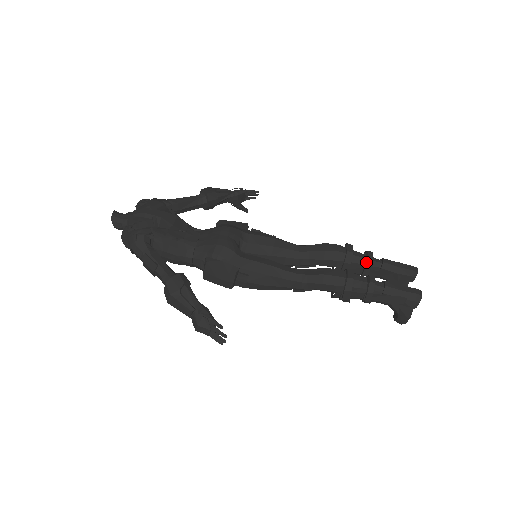
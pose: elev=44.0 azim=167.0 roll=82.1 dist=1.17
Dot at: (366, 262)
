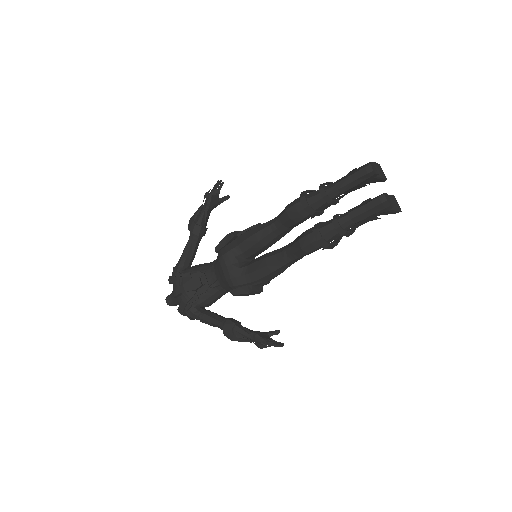
Dot at: (325, 201)
